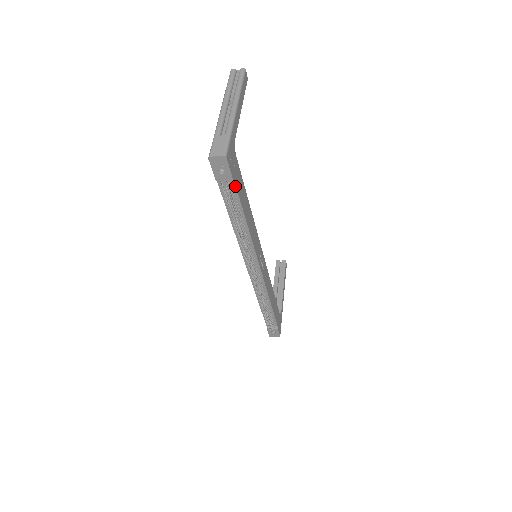
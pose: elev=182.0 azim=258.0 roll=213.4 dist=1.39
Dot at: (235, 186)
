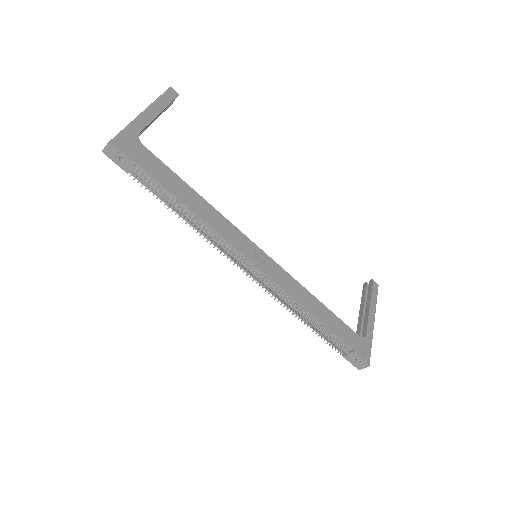
Dot at: (145, 170)
